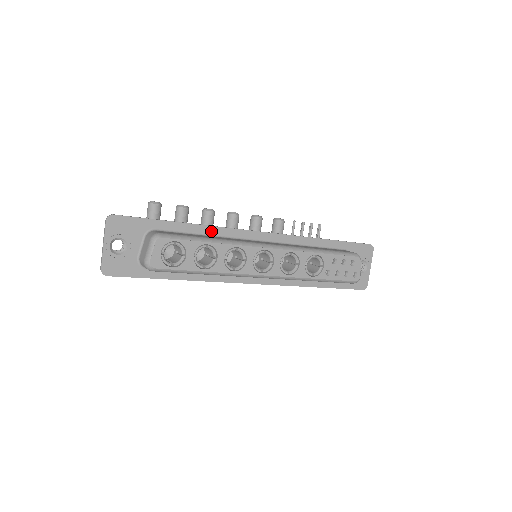
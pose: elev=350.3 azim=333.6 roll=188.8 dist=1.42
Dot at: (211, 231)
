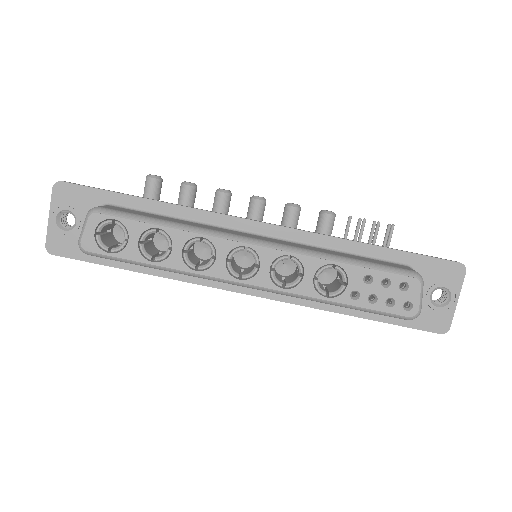
Dot at: (186, 213)
